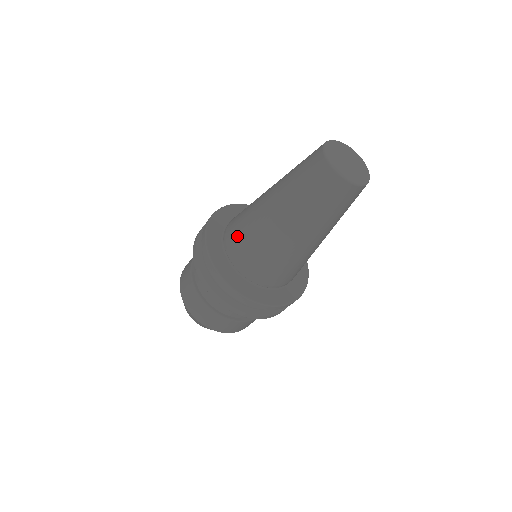
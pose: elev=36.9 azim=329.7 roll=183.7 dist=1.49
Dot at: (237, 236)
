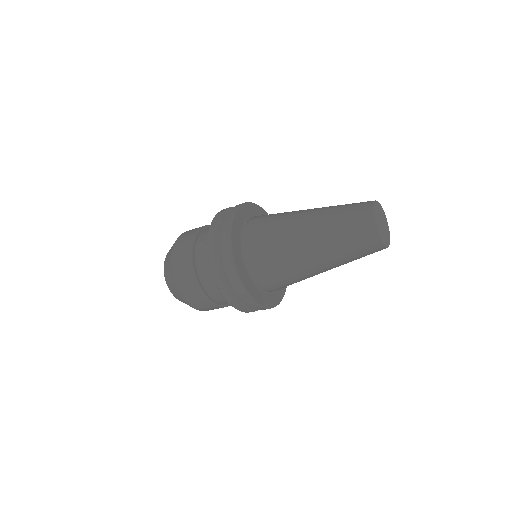
Dot at: (261, 242)
